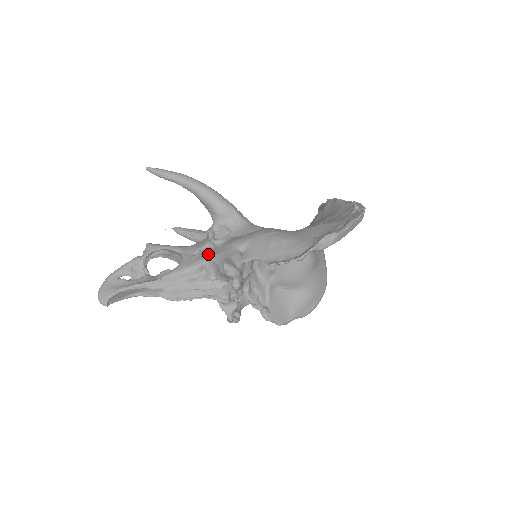
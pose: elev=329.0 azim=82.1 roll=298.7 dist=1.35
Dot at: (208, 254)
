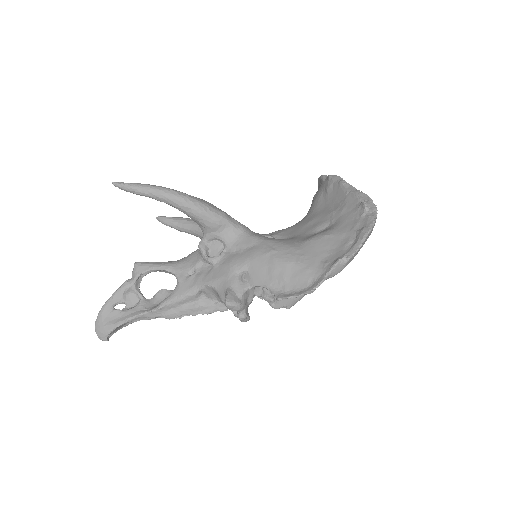
Dot at: (205, 278)
